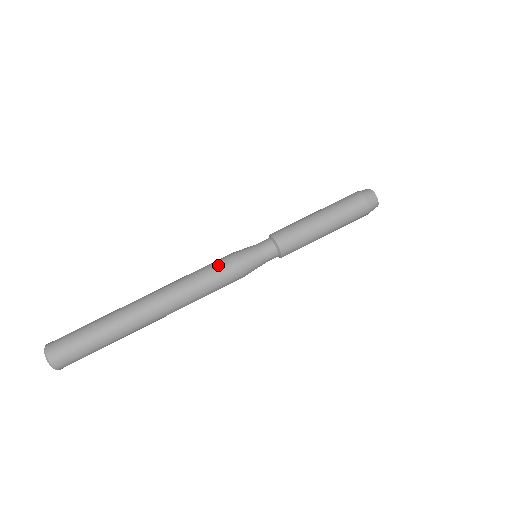
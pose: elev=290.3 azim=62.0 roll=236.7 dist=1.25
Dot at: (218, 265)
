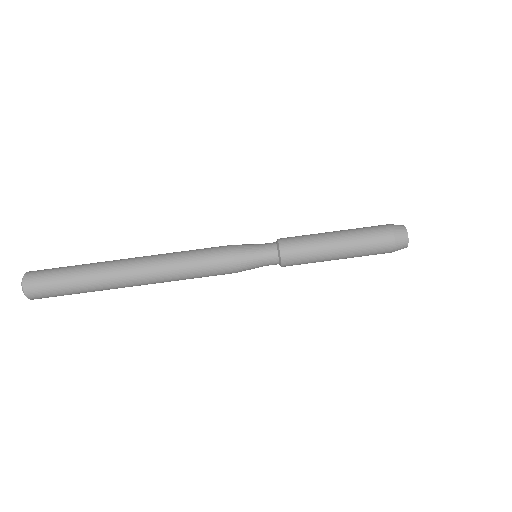
Dot at: (212, 251)
